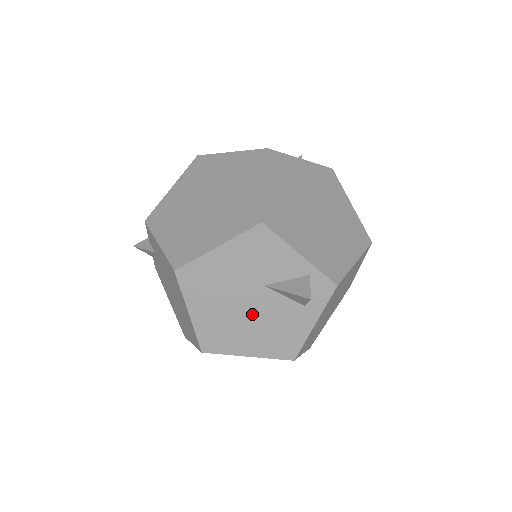
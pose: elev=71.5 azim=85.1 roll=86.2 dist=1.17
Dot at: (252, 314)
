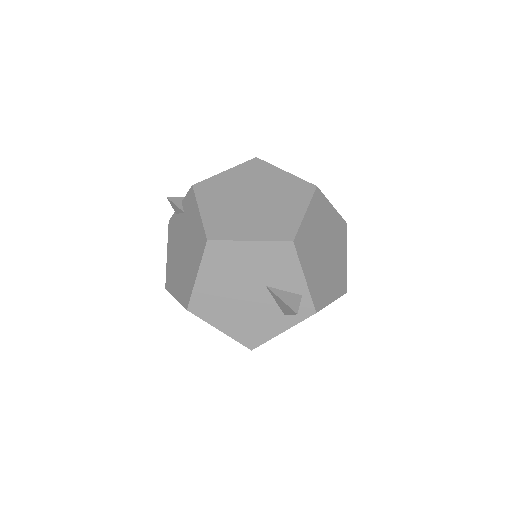
Dot at: (243, 301)
